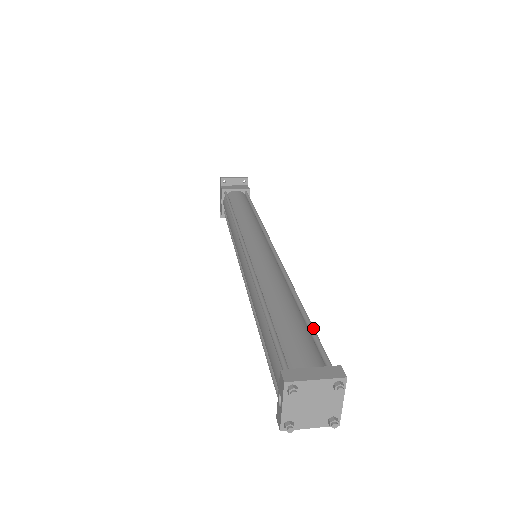
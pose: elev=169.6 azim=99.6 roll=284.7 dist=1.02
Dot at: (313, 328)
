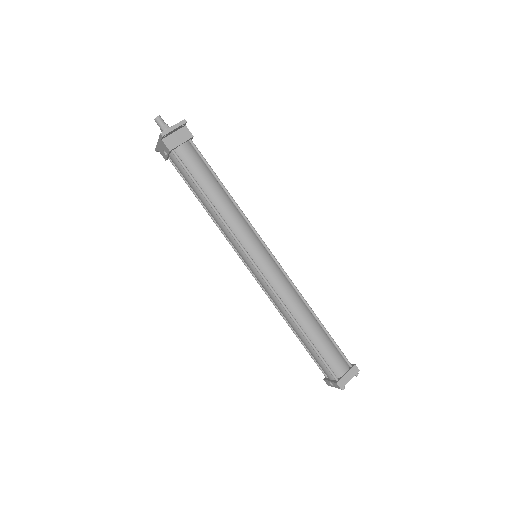
Dot at: (334, 341)
